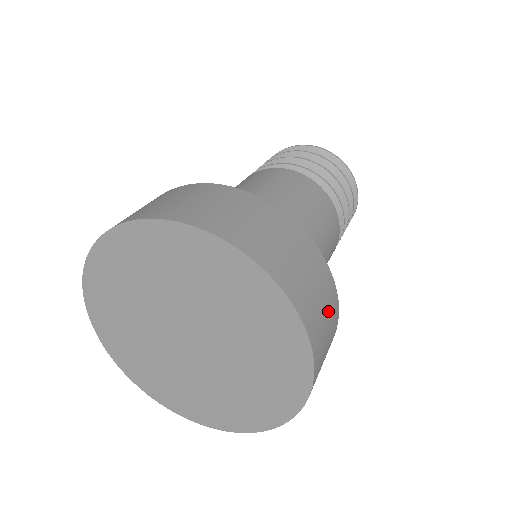
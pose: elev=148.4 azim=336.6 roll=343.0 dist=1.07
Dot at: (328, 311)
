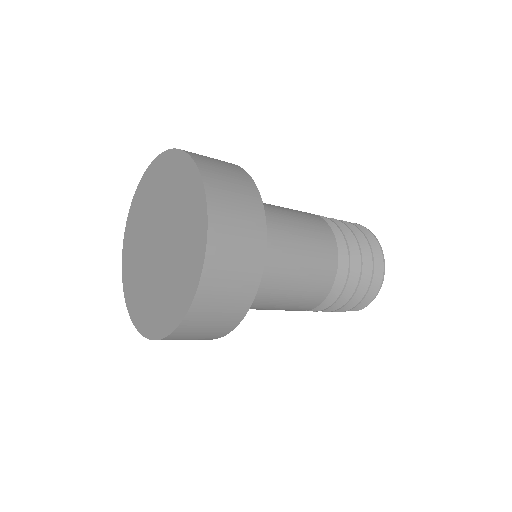
Dot at: (245, 221)
